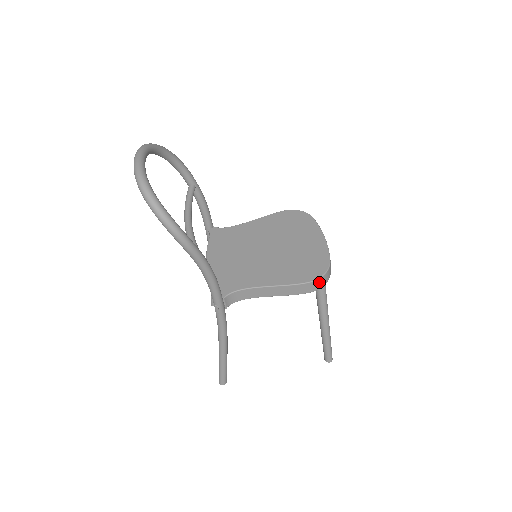
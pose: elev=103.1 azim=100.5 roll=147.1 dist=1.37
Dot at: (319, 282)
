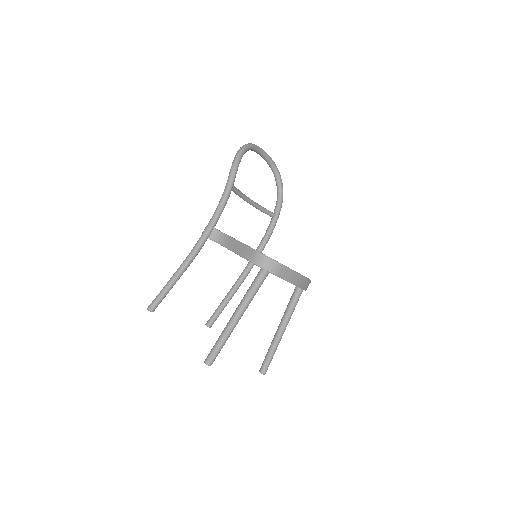
Dot at: (262, 259)
